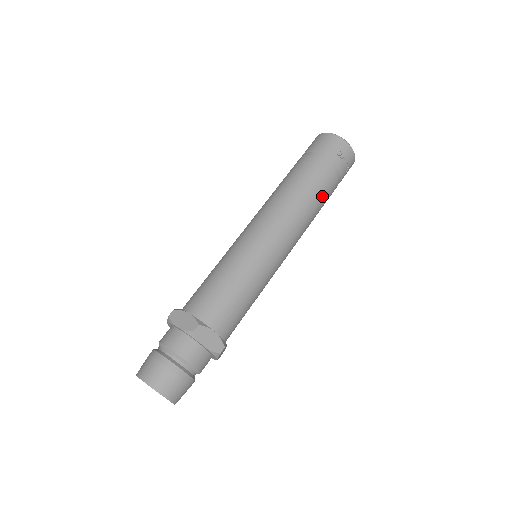
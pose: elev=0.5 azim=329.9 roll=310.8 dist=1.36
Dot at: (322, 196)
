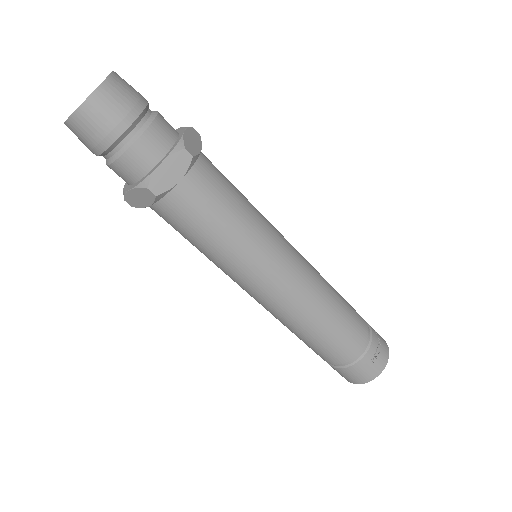
Dot at: (348, 315)
